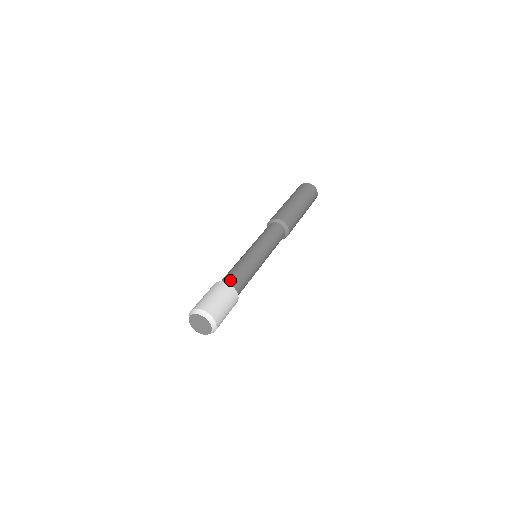
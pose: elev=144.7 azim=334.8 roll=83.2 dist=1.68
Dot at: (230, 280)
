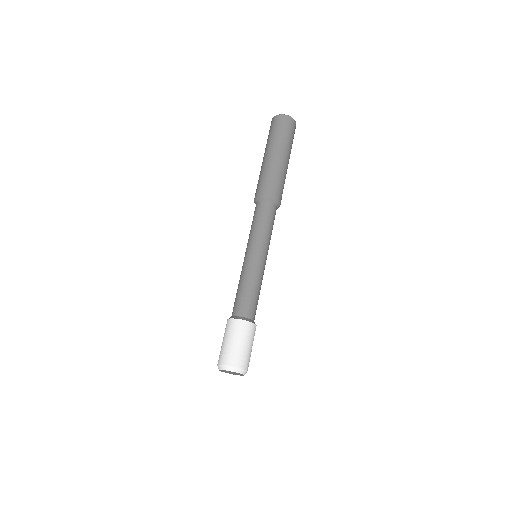
Dot at: (236, 311)
